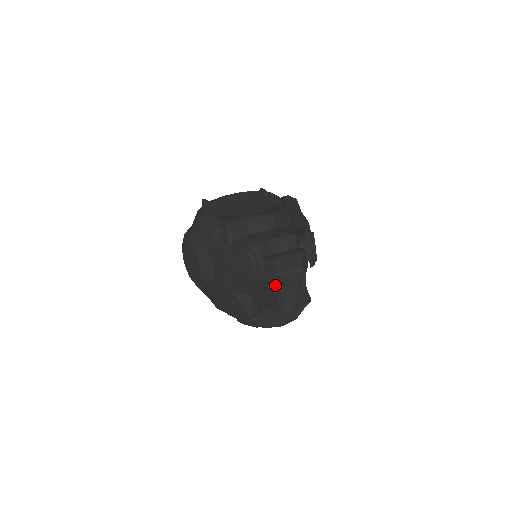
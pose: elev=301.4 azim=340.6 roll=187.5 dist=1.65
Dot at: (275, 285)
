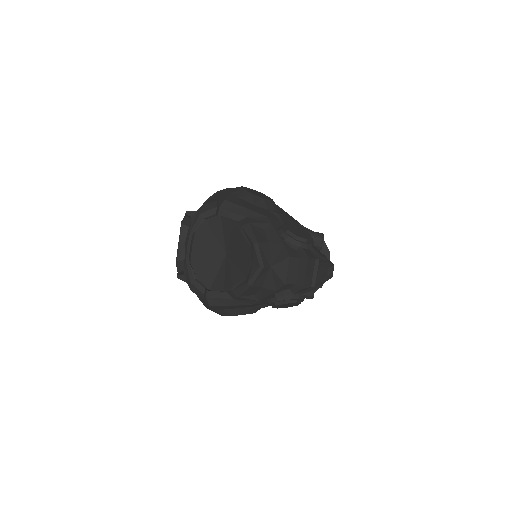
Dot at: (318, 287)
